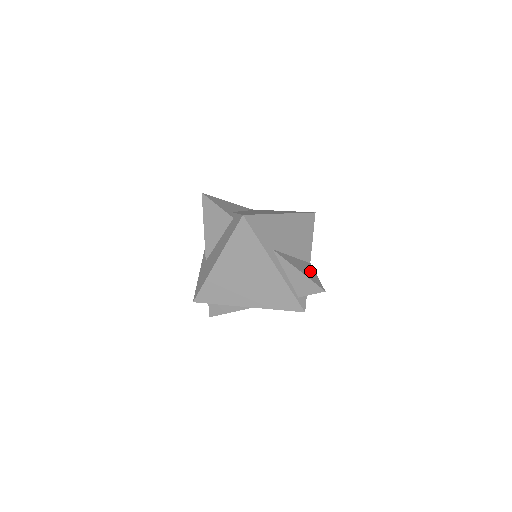
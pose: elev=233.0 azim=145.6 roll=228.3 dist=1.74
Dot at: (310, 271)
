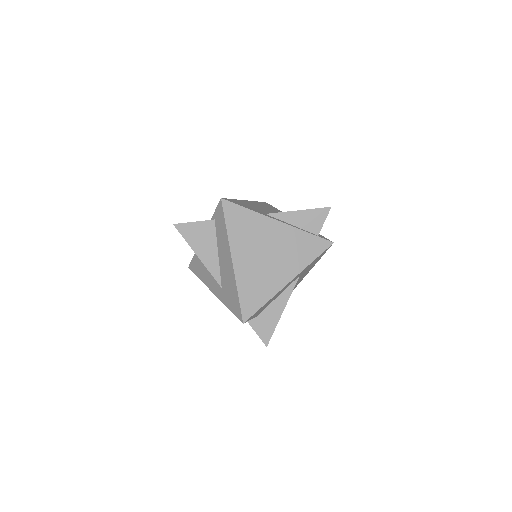
Dot at: occluded
